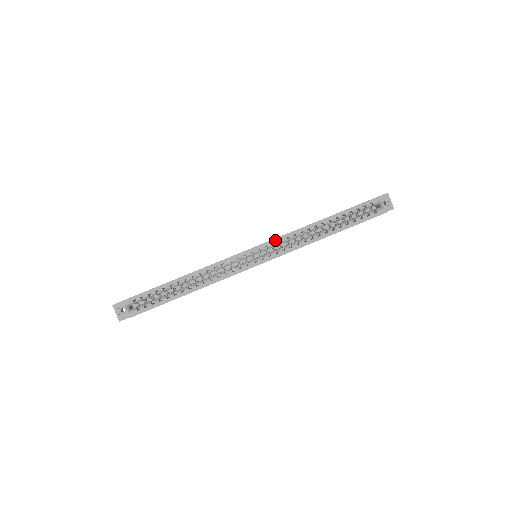
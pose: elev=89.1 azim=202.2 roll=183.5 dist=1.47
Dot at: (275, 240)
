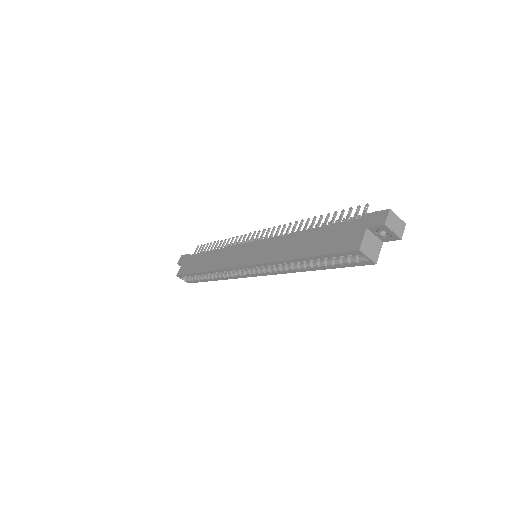
Dot at: (257, 265)
